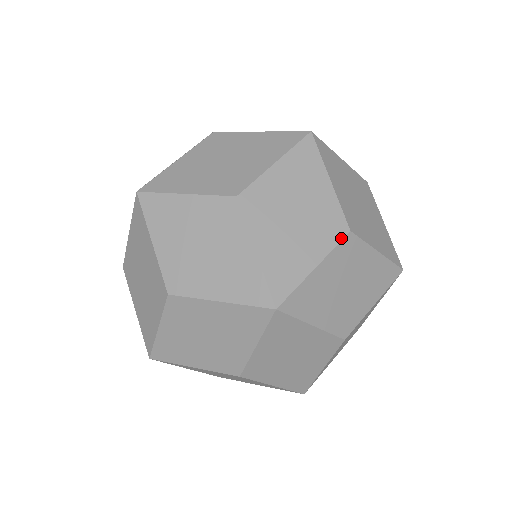
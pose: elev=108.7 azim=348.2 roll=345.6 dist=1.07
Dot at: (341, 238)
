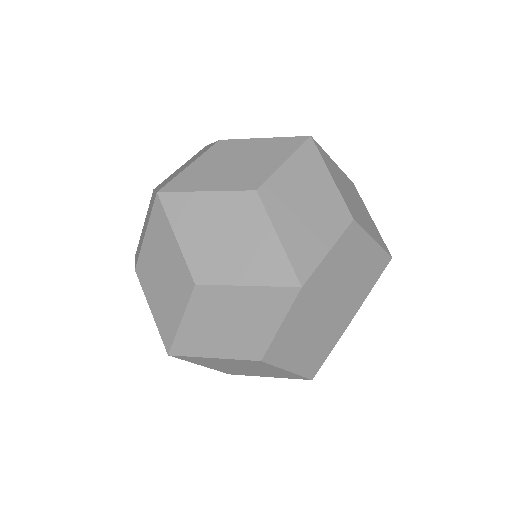
Dot at: (244, 189)
